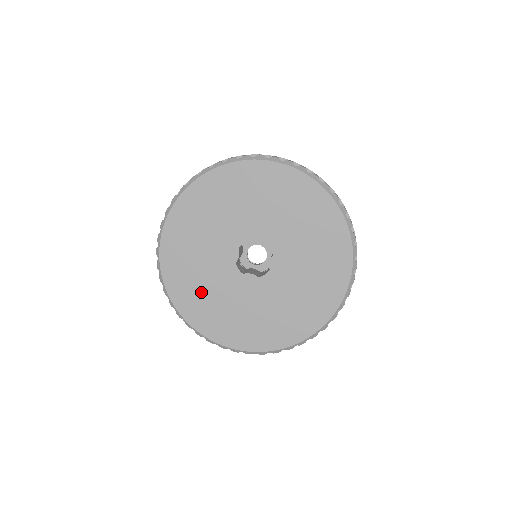
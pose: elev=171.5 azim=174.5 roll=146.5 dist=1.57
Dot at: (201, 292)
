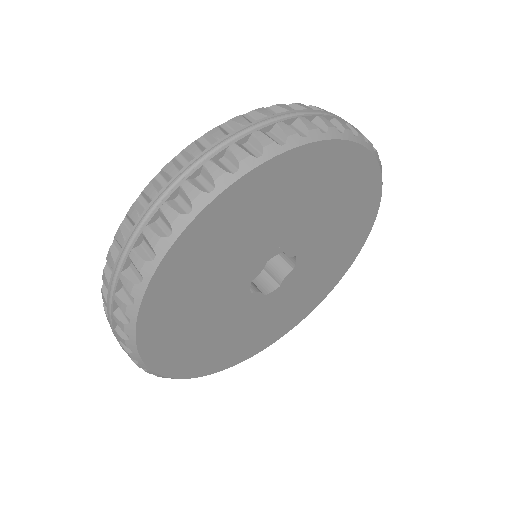
Dot at: (188, 323)
